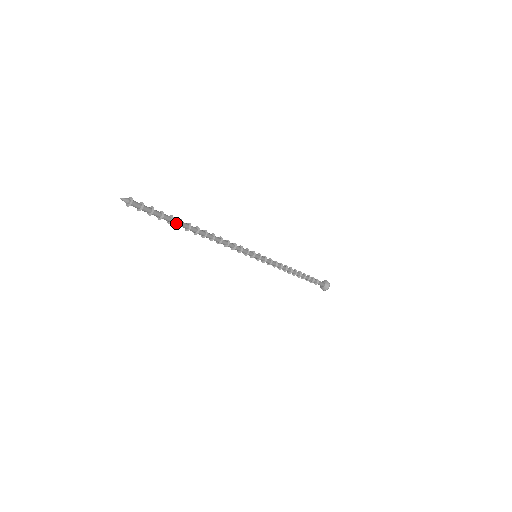
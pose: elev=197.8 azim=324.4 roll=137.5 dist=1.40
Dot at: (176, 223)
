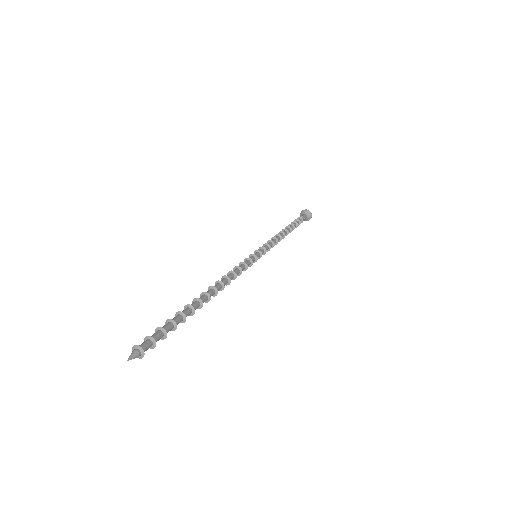
Dot at: occluded
